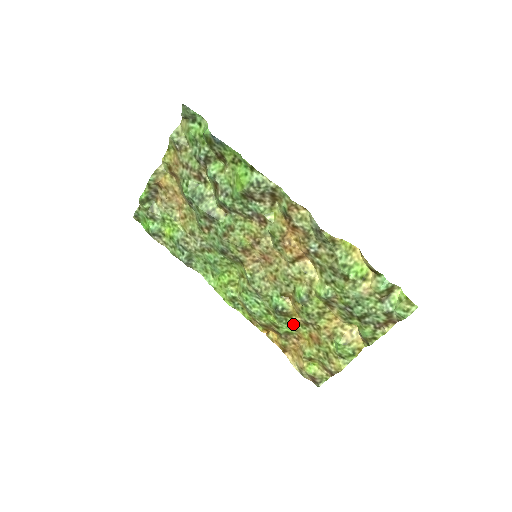
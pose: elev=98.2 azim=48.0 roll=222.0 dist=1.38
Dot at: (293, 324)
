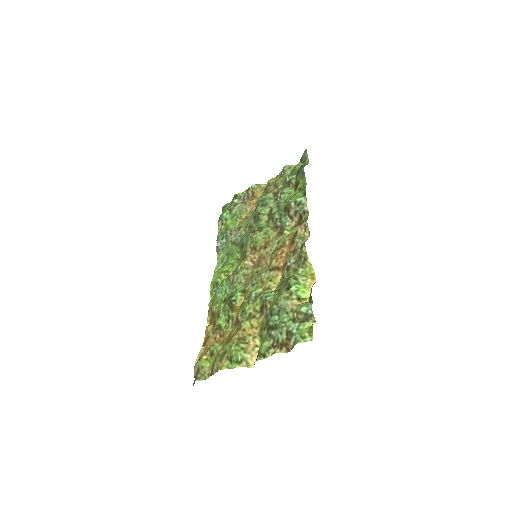
Dot at: (229, 319)
